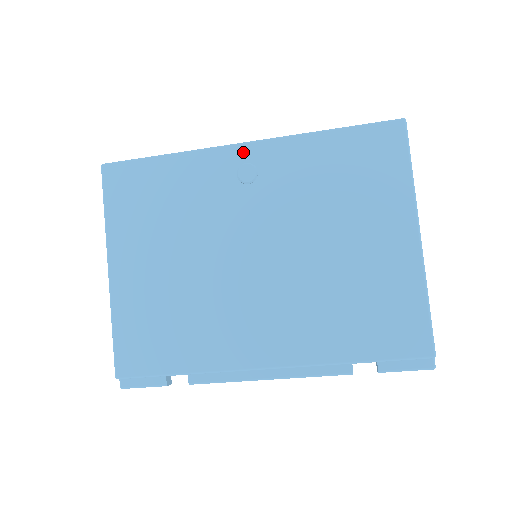
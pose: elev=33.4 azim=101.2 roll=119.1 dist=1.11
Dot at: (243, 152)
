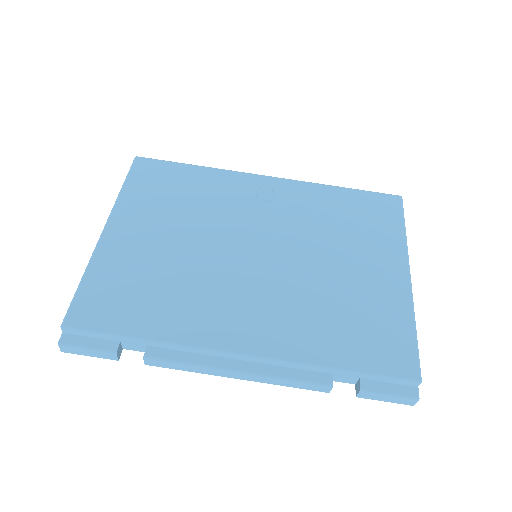
Dot at: (266, 181)
